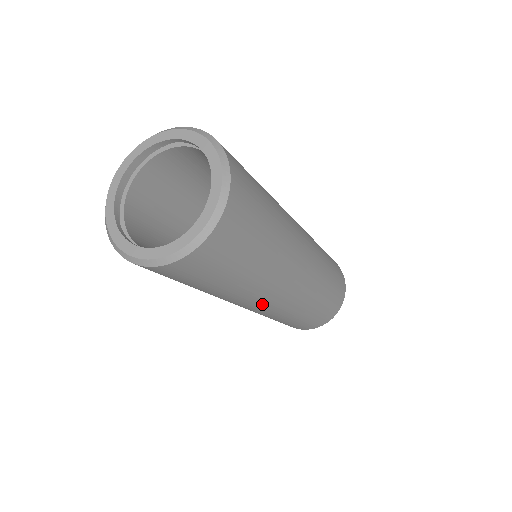
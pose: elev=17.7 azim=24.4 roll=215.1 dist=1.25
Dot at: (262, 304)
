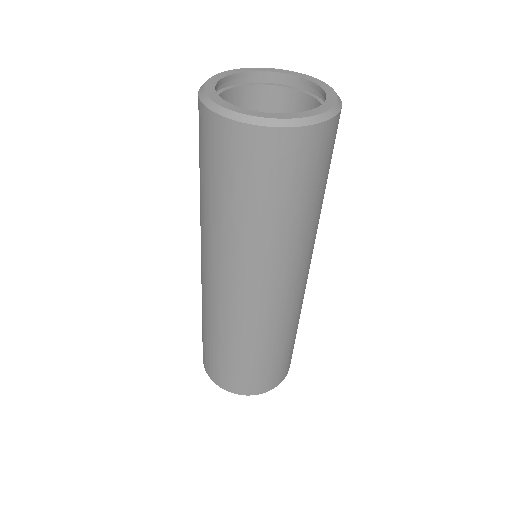
Dot at: (284, 285)
